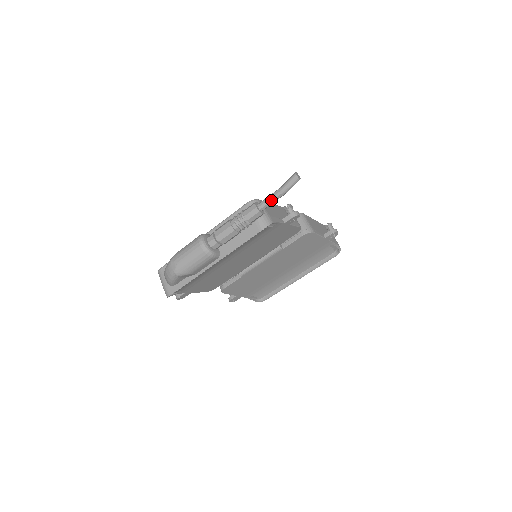
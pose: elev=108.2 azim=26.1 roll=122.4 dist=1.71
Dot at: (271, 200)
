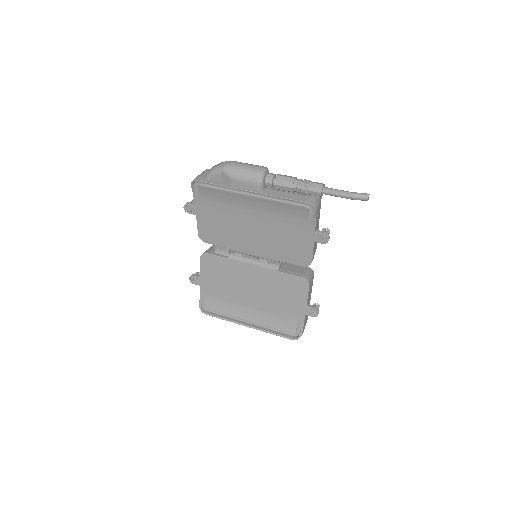
Dot at: (337, 191)
